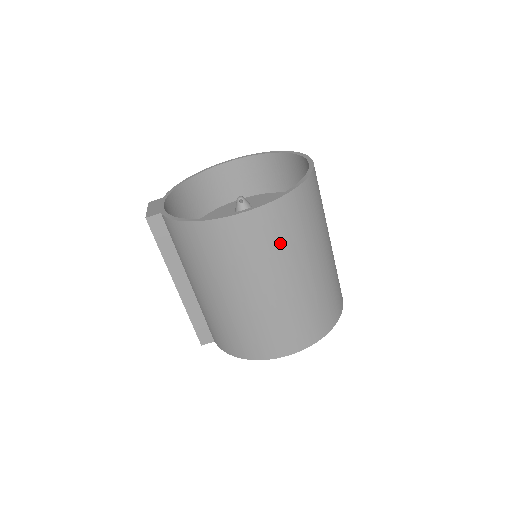
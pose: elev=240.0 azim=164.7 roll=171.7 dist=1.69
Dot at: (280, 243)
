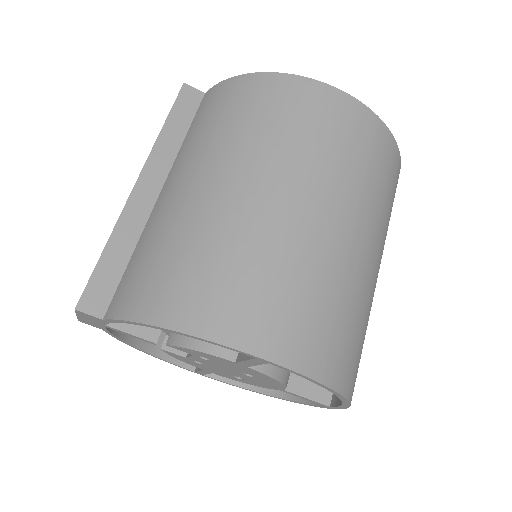
Dot at: (359, 164)
